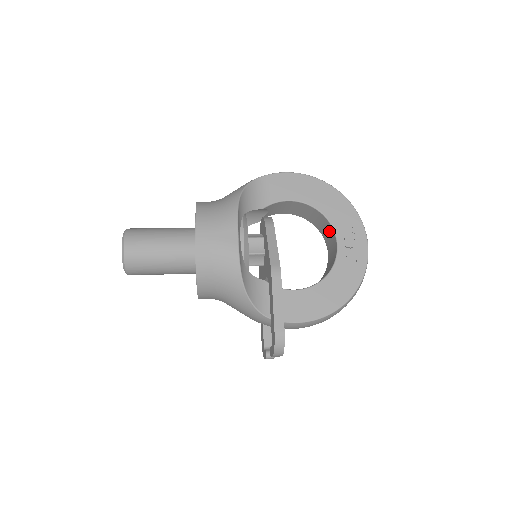
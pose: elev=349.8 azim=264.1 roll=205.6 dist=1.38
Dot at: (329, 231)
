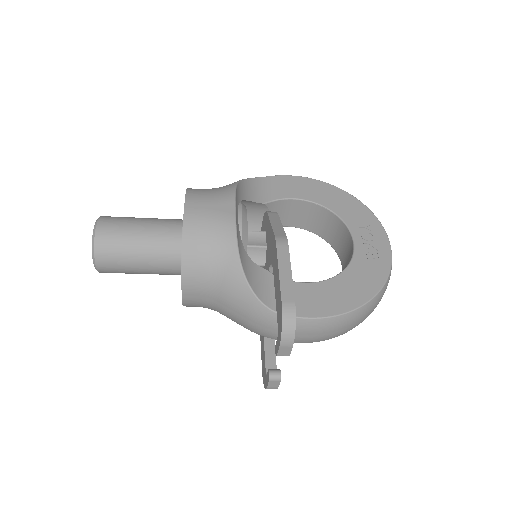
Dot at: (342, 233)
